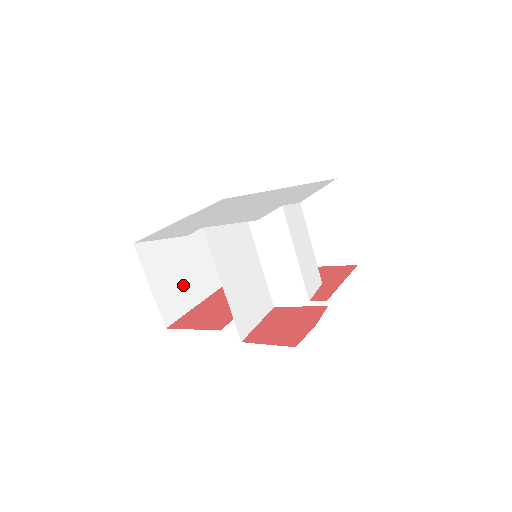
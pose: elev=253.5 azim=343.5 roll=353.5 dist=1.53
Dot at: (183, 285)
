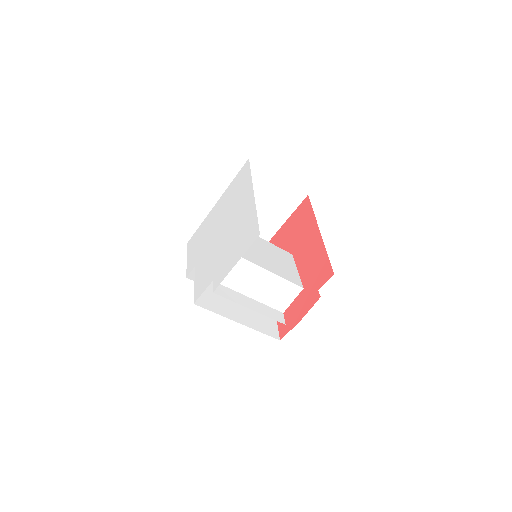
Dot at: occluded
